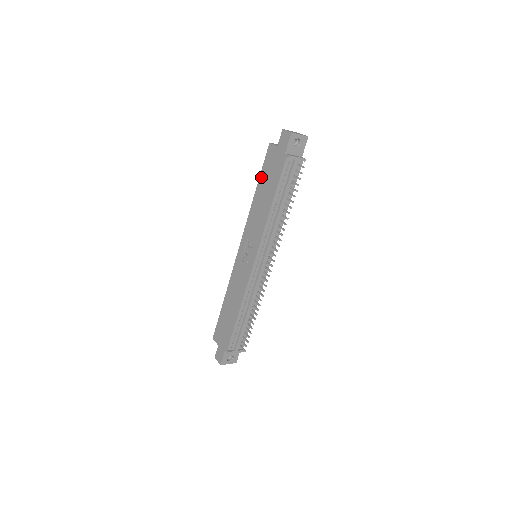
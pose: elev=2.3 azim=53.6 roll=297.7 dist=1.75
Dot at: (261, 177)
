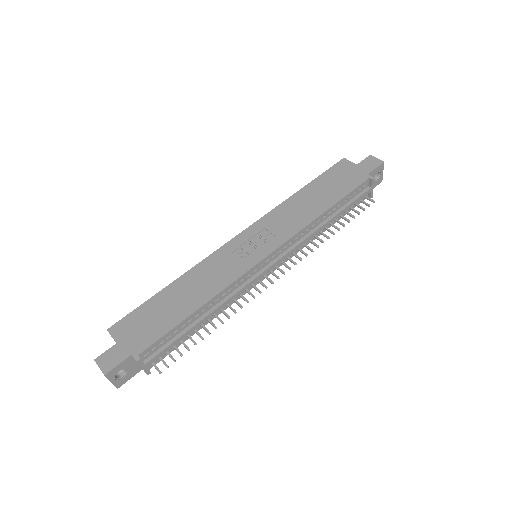
Dot at: (318, 180)
